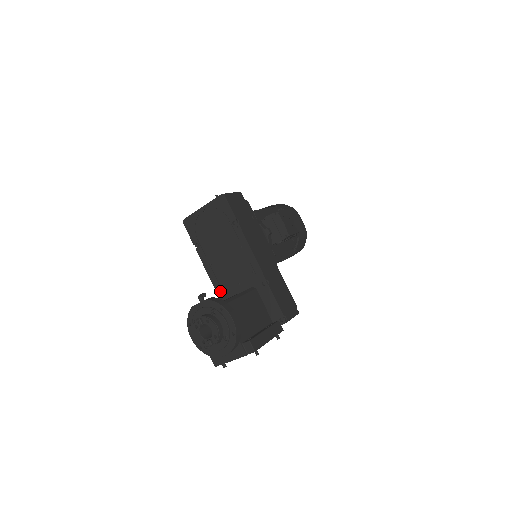
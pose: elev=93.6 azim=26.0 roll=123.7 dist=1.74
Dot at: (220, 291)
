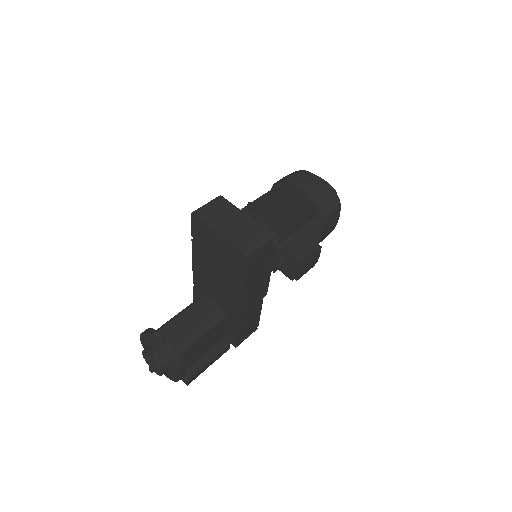
Dot at: (196, 280)
